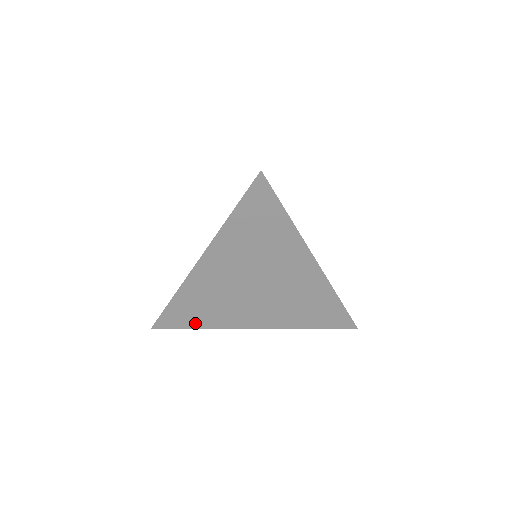
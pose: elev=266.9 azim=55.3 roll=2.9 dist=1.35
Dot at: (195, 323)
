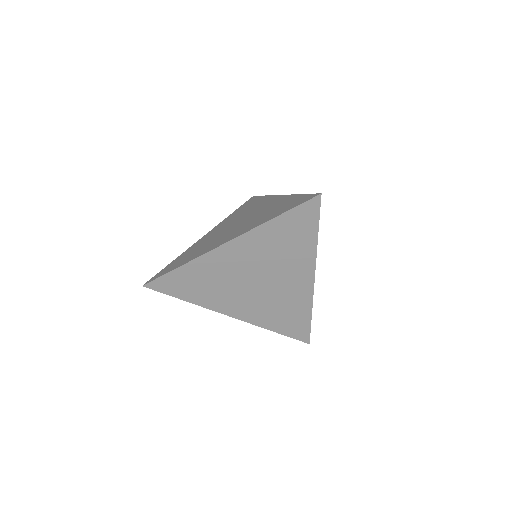
Dot at: (185, 294)
